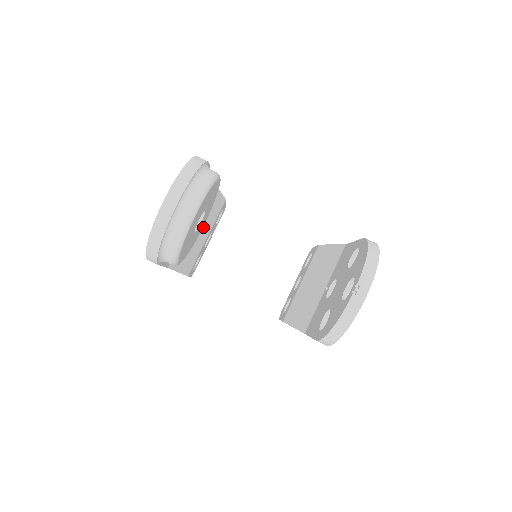
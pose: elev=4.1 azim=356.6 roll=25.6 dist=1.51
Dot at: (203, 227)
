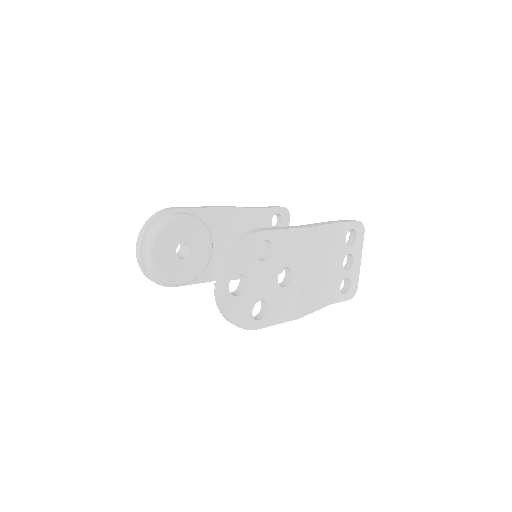
Dot at: occluded
